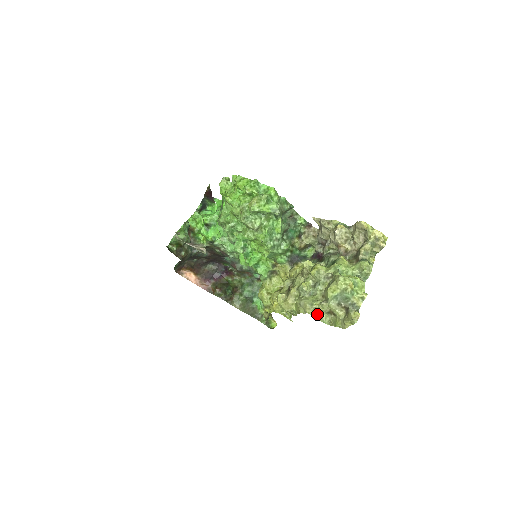
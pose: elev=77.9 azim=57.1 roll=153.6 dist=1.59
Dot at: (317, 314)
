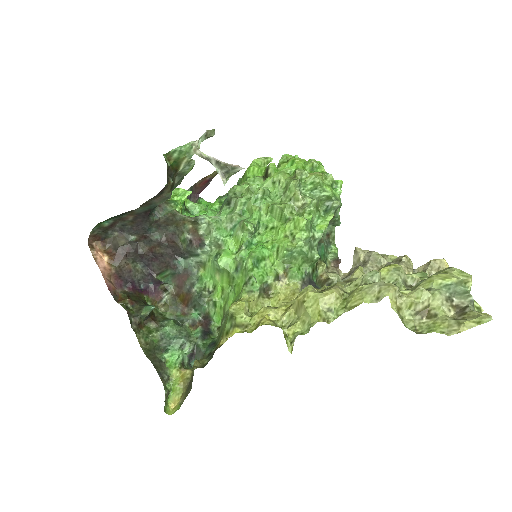
Dot at: (397, 309)
